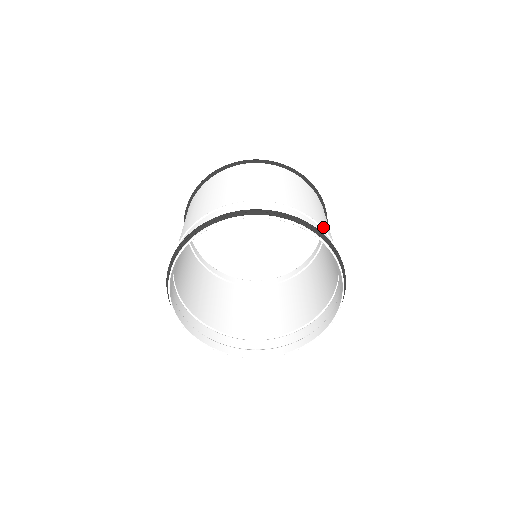
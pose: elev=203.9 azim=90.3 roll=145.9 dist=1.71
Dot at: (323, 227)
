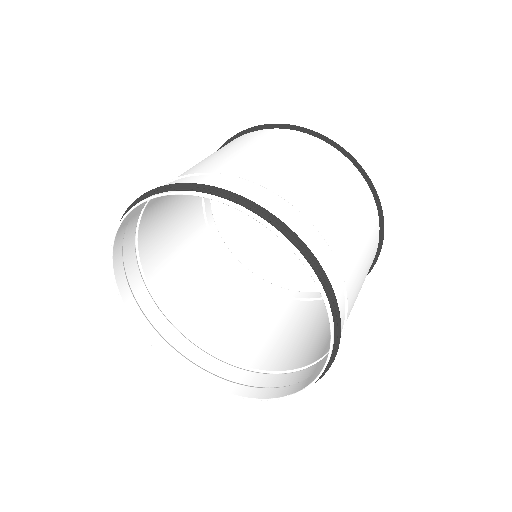
Dot at: (266, 182)
